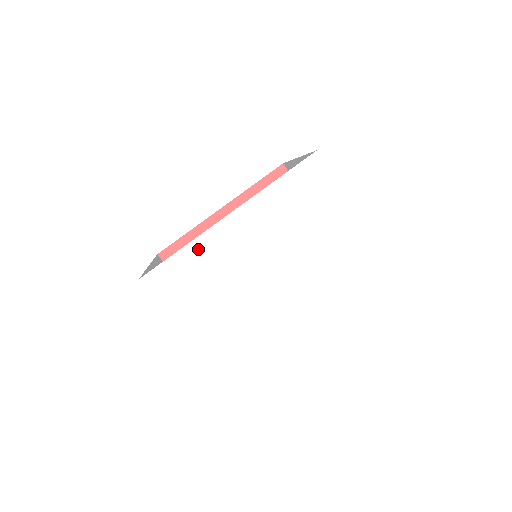
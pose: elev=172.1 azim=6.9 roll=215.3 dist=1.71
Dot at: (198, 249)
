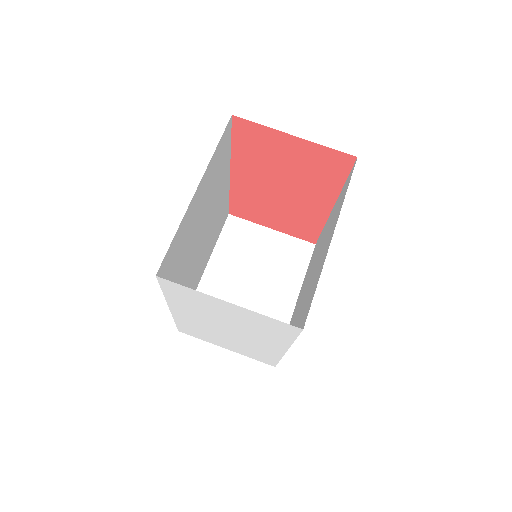
Dot at: (182, 322)
